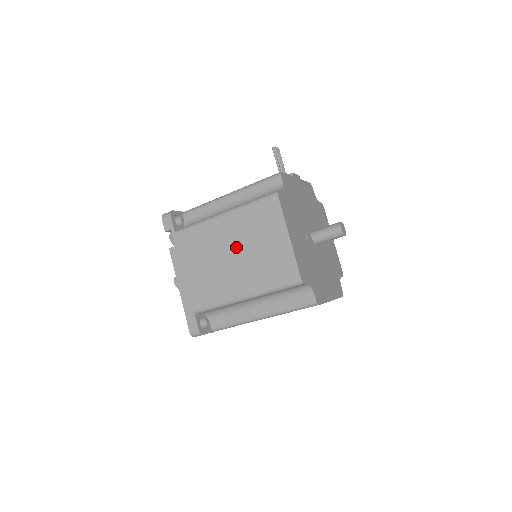
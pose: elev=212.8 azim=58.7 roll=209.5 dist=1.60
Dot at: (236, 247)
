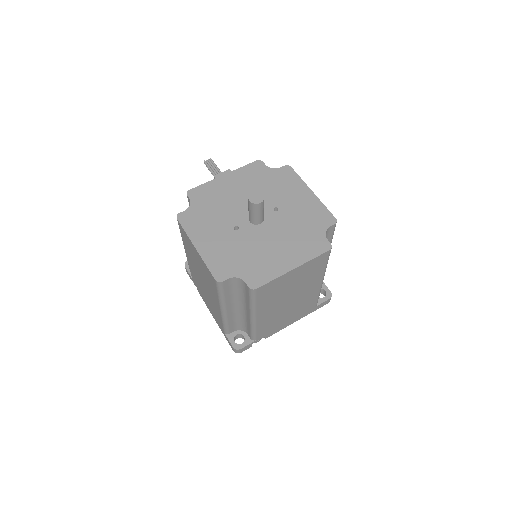
Dot at: (198, 272)
